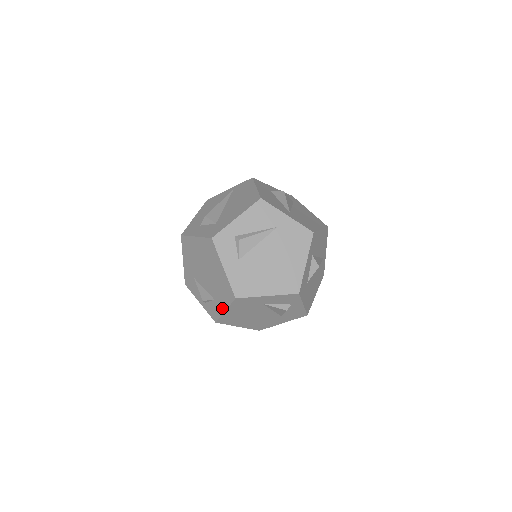
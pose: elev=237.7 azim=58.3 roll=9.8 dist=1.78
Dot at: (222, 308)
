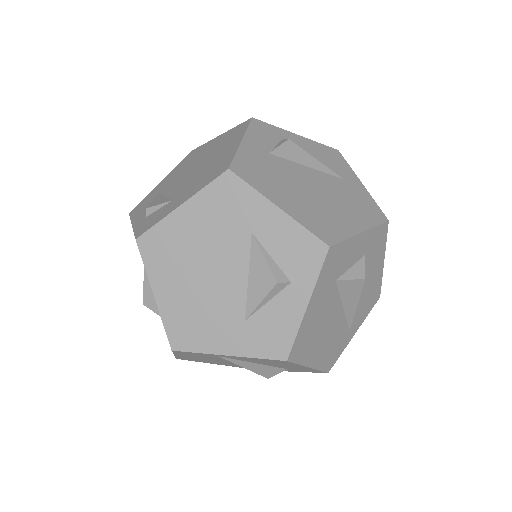
Dot at: (178, 203)
